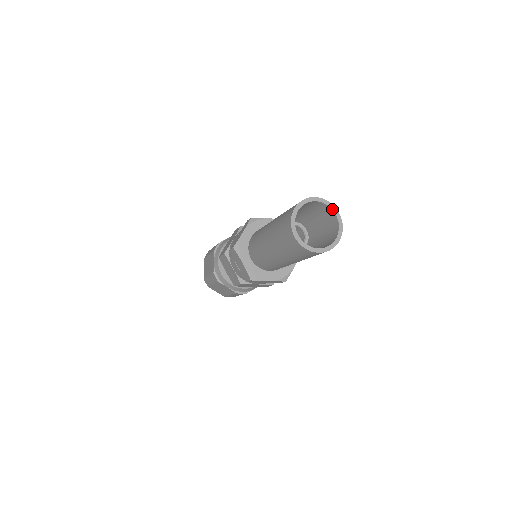
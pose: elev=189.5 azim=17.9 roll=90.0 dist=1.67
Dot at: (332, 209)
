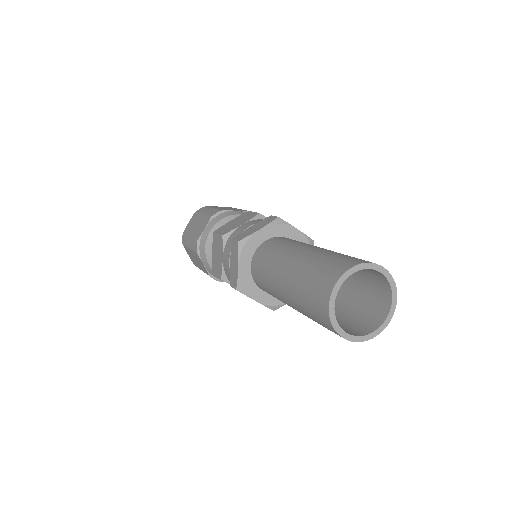
Dot at: (392, 292)
